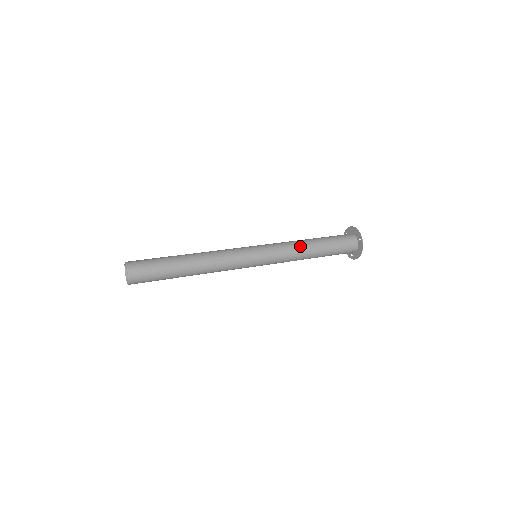
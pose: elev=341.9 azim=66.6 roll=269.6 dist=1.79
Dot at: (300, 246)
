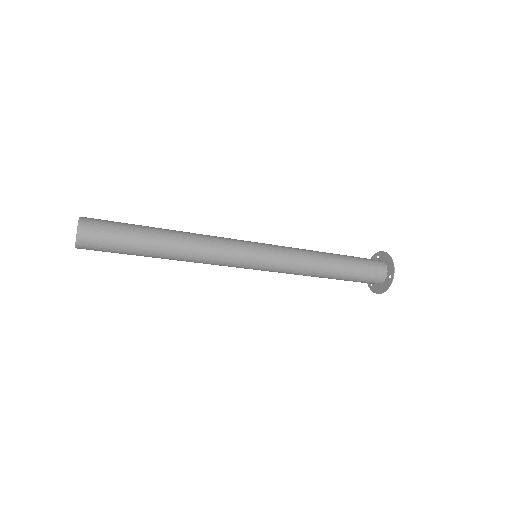
Dot at: (315, 263)
